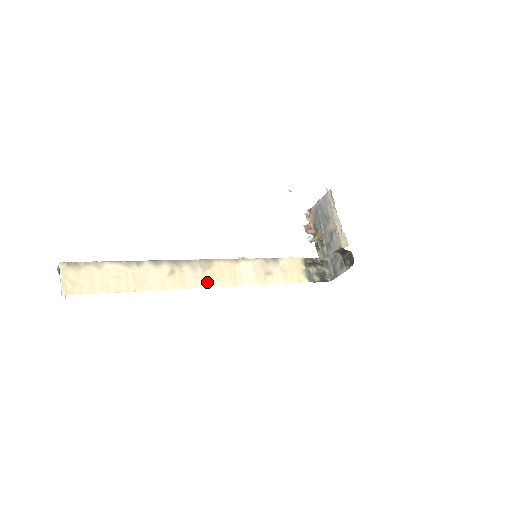
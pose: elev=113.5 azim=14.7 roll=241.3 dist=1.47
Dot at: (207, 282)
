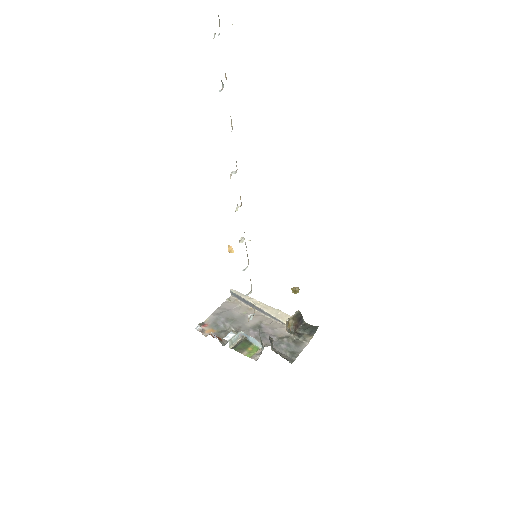
Dot at: occluded
